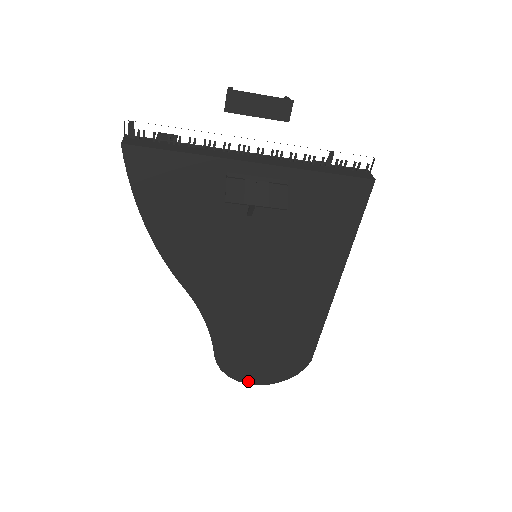
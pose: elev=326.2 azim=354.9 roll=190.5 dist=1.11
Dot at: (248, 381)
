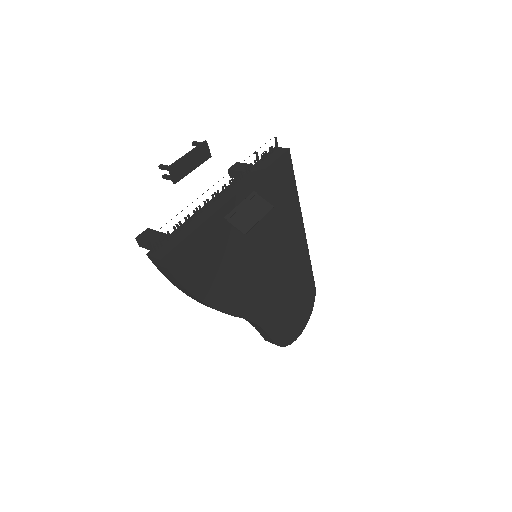
Dot at: (296, 337)
